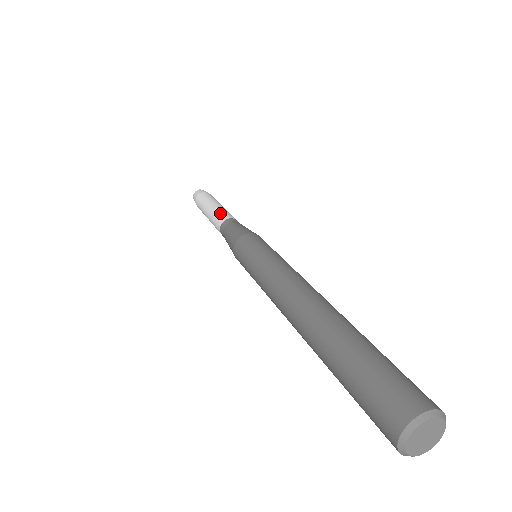
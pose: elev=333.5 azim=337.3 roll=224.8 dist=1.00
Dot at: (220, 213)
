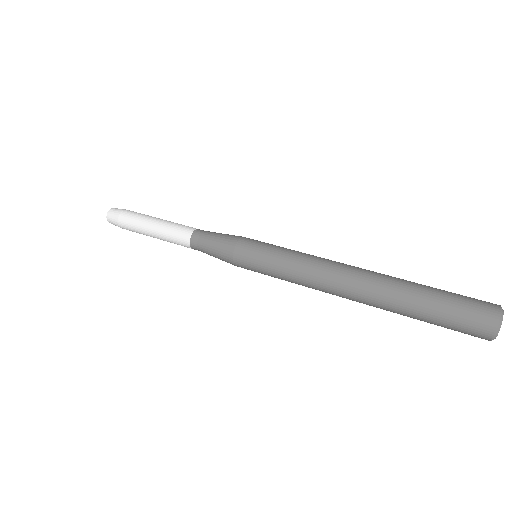
Dot at: (181, 224)
